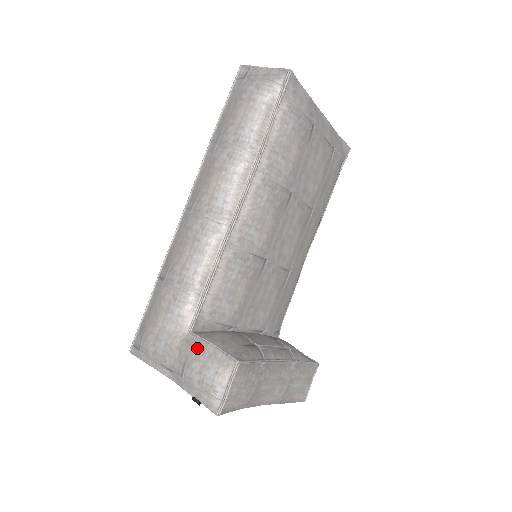
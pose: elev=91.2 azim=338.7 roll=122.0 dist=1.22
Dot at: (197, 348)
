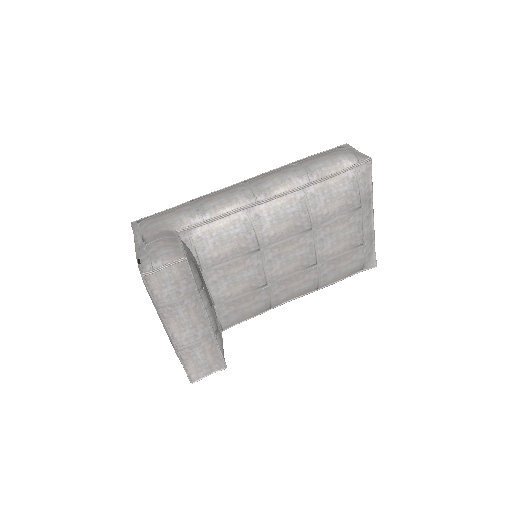
Dot at: (171, 238)
